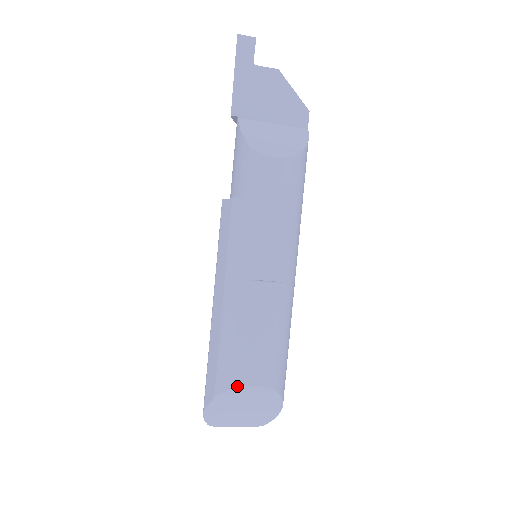
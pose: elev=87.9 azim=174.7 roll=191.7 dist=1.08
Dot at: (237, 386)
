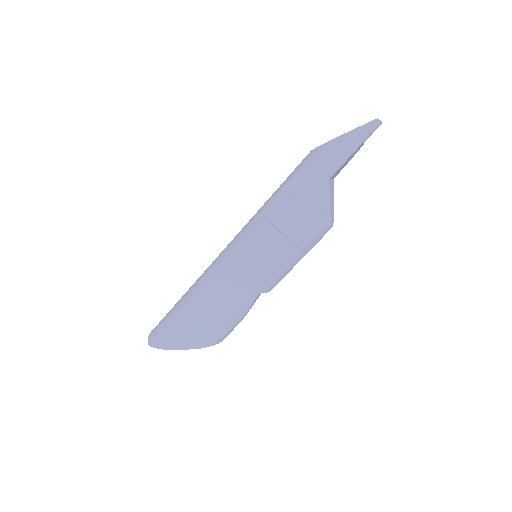
Dot at: occluded
